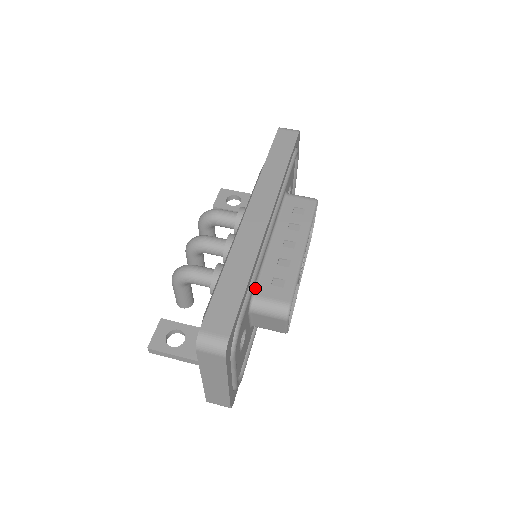
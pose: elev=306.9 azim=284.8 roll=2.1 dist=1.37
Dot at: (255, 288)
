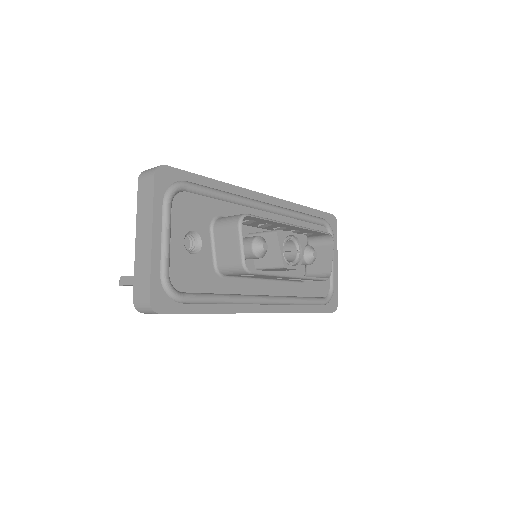
Dot at: occluded
